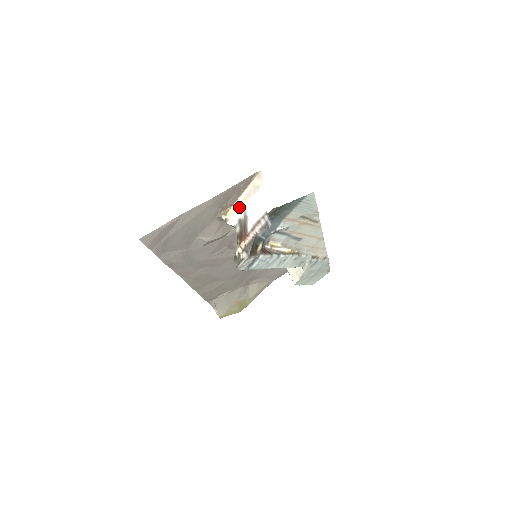
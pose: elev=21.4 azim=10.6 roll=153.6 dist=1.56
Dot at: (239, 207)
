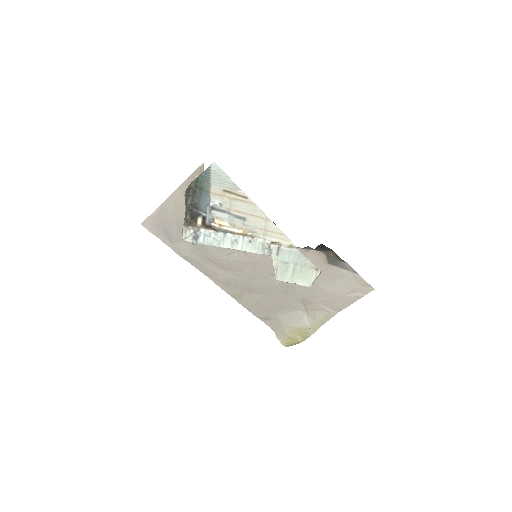
Dot at: occluded
